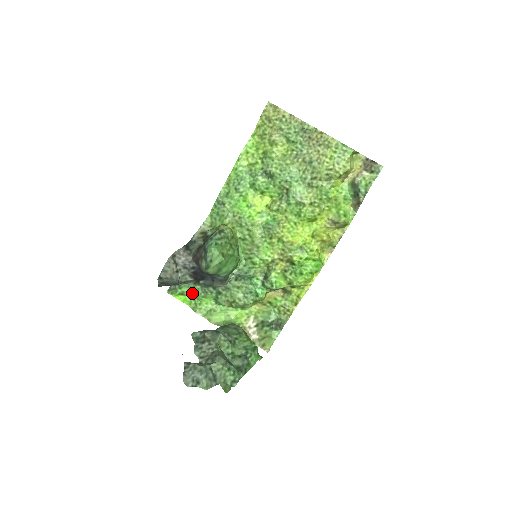
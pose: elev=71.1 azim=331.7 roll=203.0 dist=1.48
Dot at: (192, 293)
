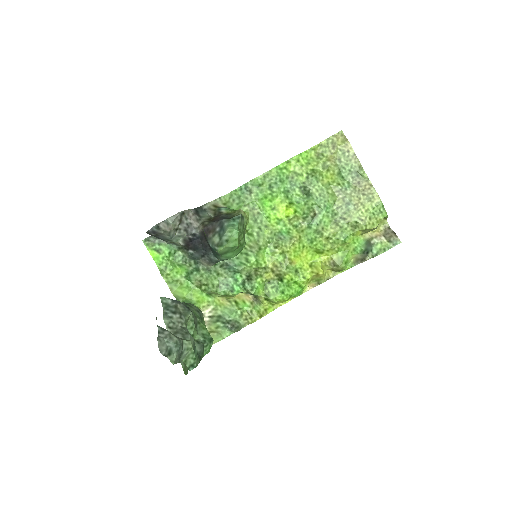
Dot at: (169, 255)
